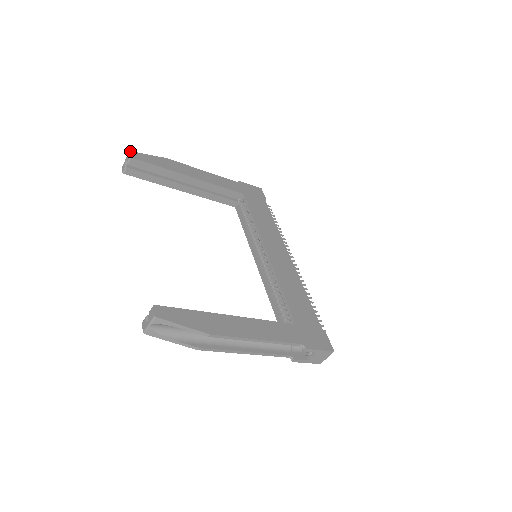
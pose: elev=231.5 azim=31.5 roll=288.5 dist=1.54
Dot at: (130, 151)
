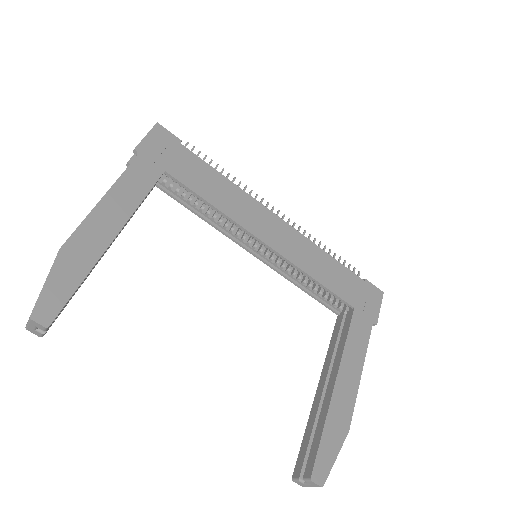
Dot at: (30, 317)
